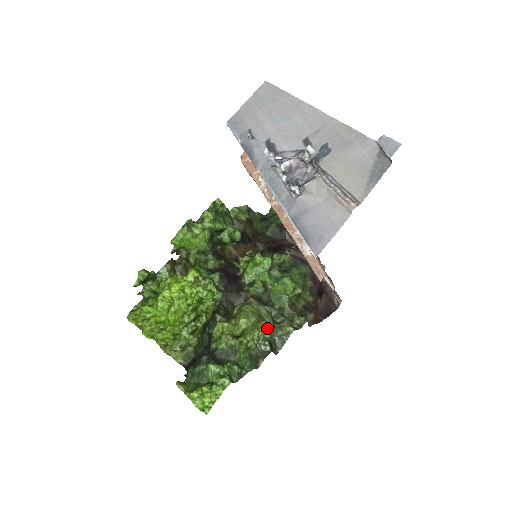
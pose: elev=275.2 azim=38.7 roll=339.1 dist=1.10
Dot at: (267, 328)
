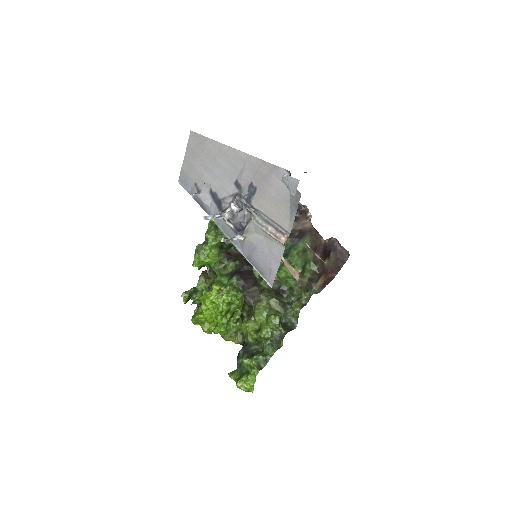
Dot at: (275, 321)
